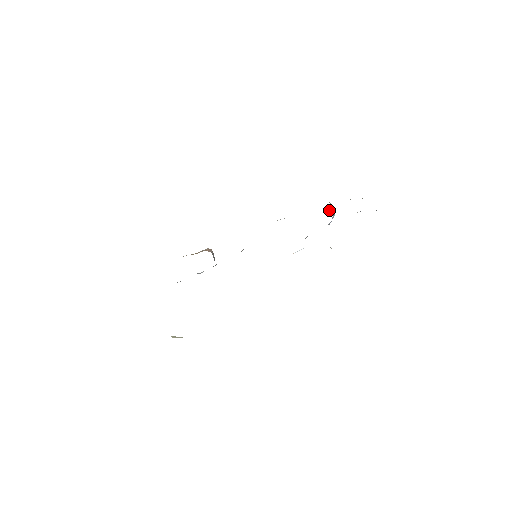
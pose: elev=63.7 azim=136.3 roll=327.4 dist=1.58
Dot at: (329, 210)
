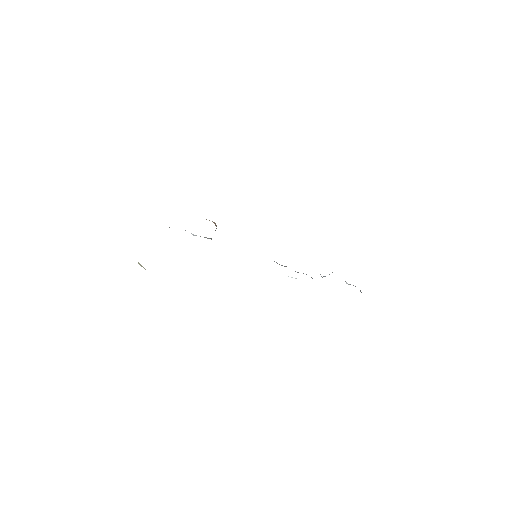
Dot at: occluded
